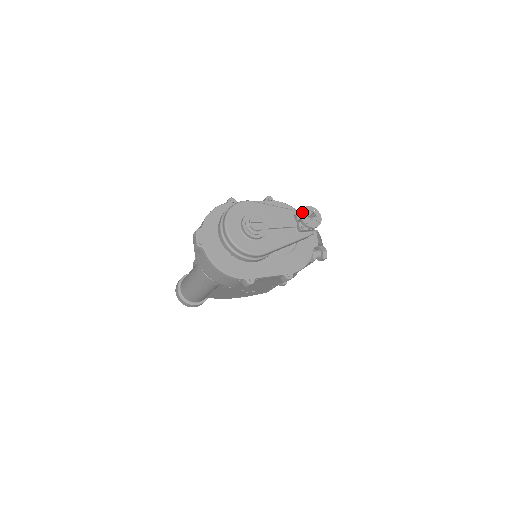
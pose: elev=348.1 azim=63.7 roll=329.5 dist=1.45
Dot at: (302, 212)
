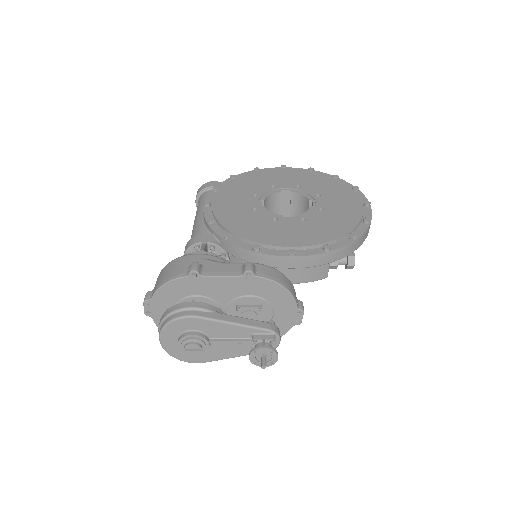
Dot at: (252, 353)
